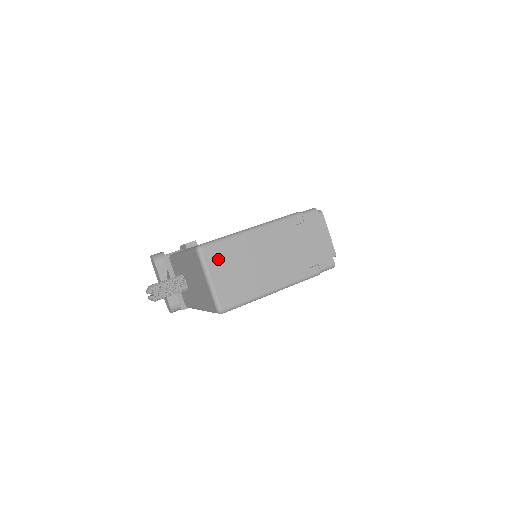
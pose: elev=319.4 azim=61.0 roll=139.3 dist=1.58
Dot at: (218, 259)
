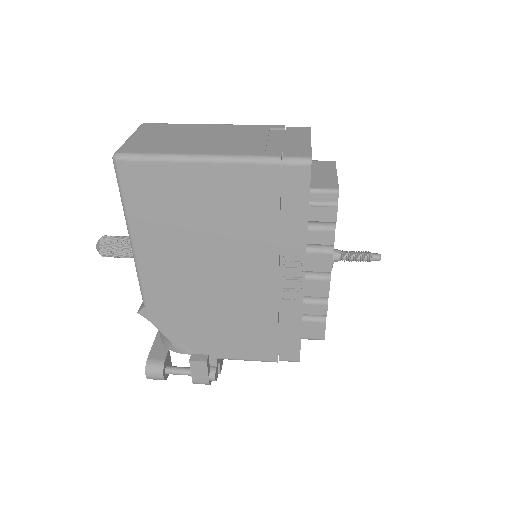
Dot at: (154, 130)
